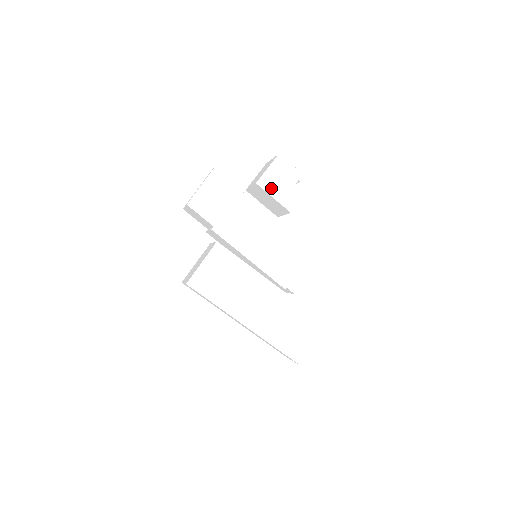
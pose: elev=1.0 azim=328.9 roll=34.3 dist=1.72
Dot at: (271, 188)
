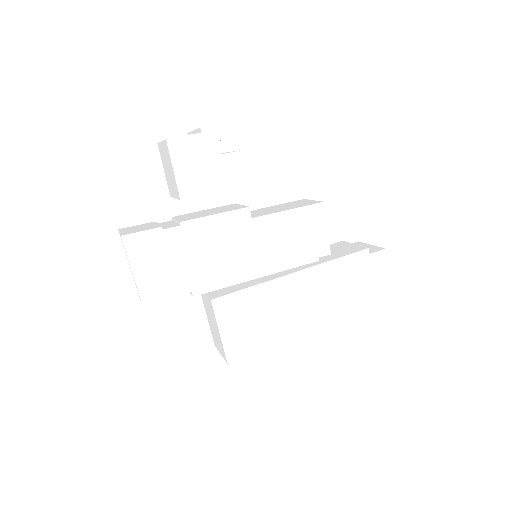
Dot at: (201, 186)
